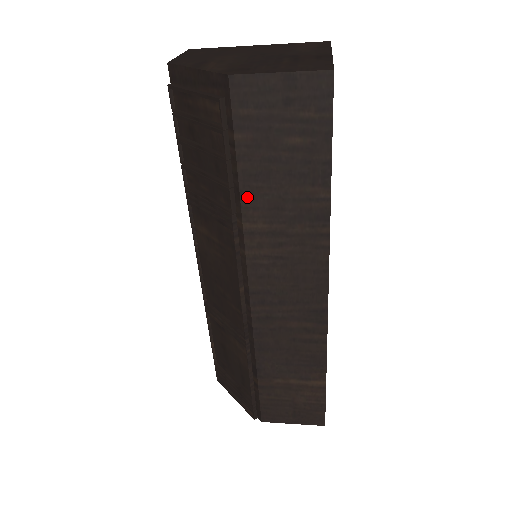
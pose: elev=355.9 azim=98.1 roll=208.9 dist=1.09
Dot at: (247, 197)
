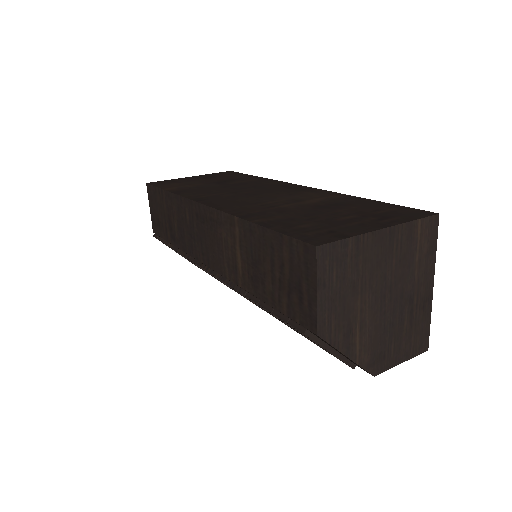
Dot at: occluded
